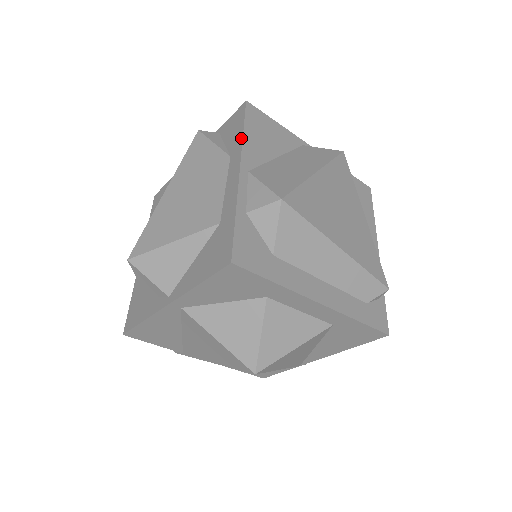
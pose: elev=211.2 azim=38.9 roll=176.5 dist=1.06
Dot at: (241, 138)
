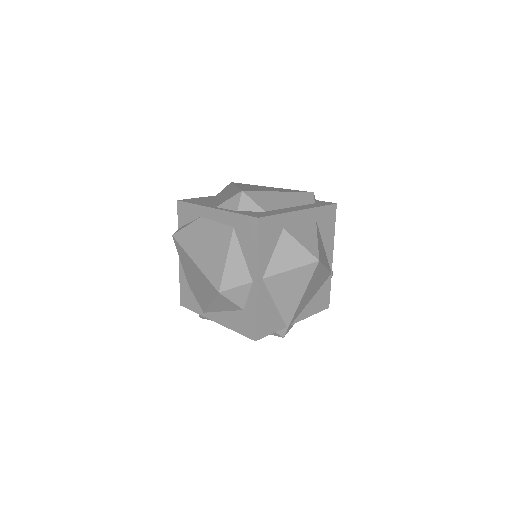
Dot at: (196, 206)
